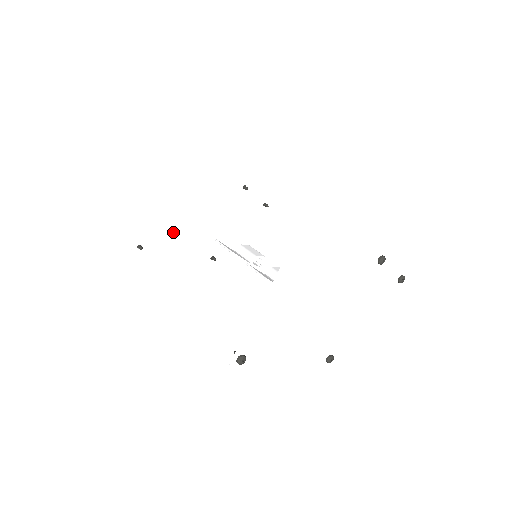
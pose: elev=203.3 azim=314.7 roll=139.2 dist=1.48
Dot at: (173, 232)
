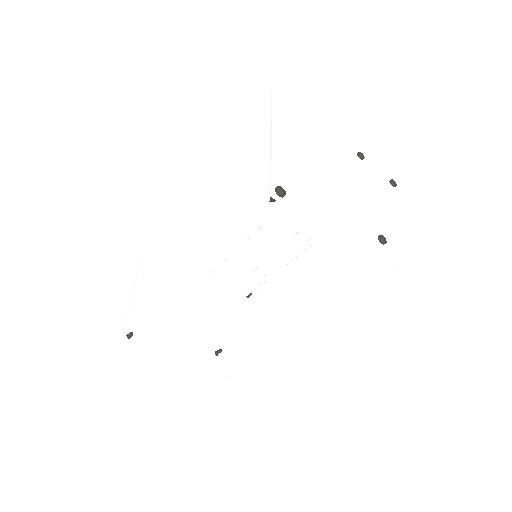
Dot at: (163, 321)
